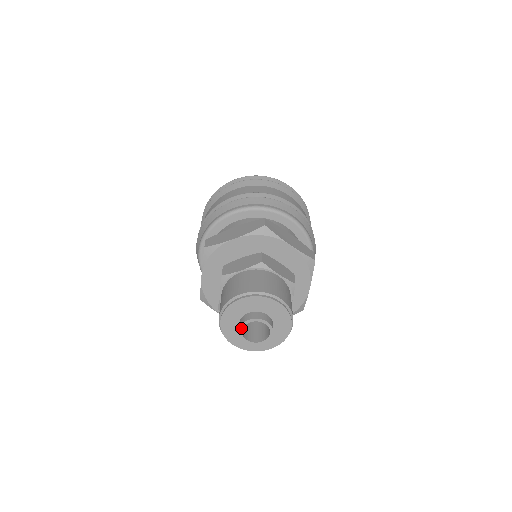
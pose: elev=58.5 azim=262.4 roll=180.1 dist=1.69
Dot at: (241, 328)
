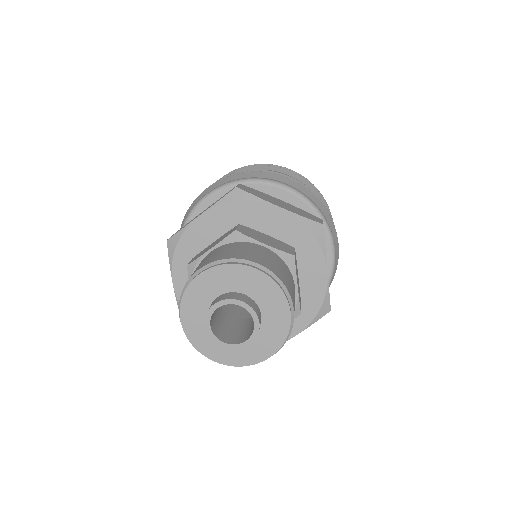
Dot at: (221, 303)
